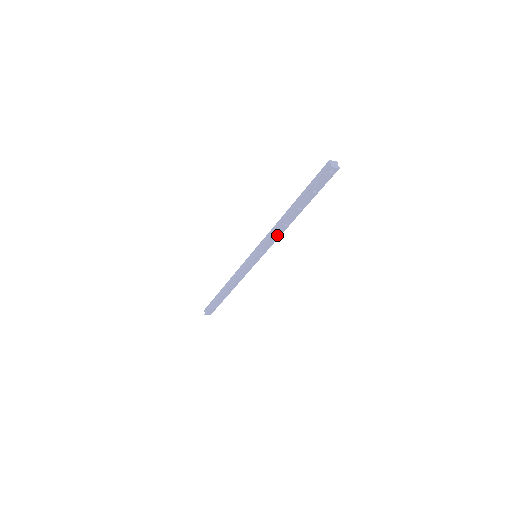
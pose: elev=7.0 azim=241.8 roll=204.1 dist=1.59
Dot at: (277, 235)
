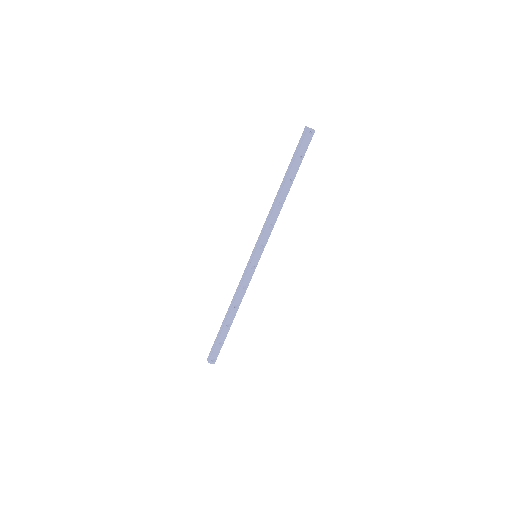
Dot at: (273, 220)
